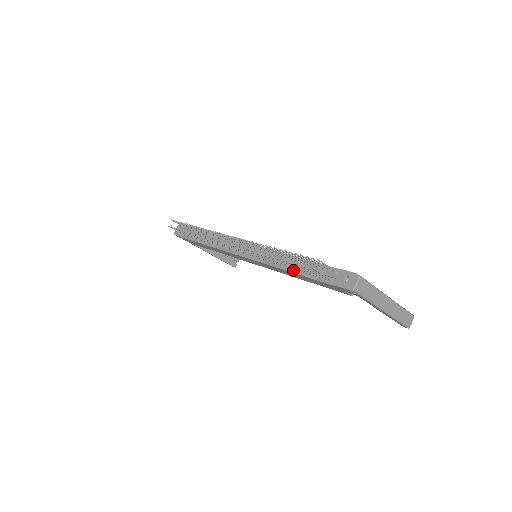
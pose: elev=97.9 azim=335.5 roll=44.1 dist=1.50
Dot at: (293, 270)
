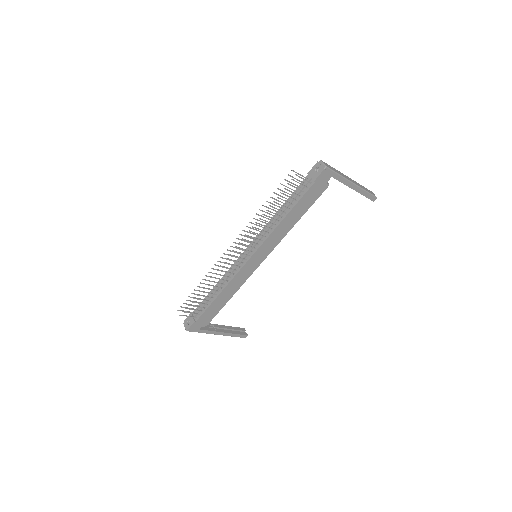
Dot at: (286, 214)
